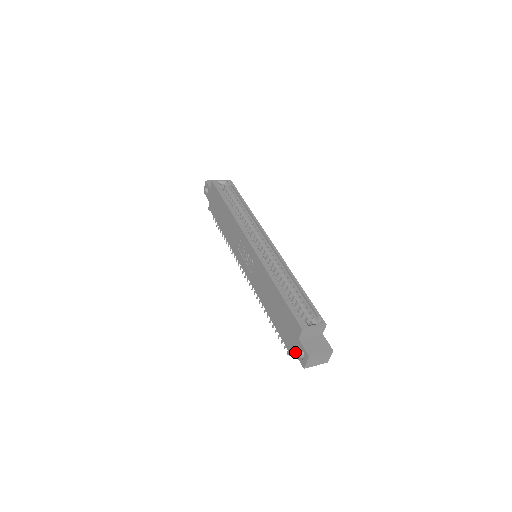
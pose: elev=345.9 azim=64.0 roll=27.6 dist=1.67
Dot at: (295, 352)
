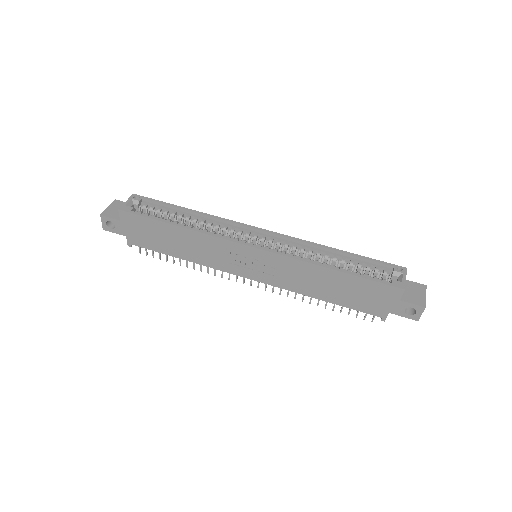
Dot at: (397, 314)
